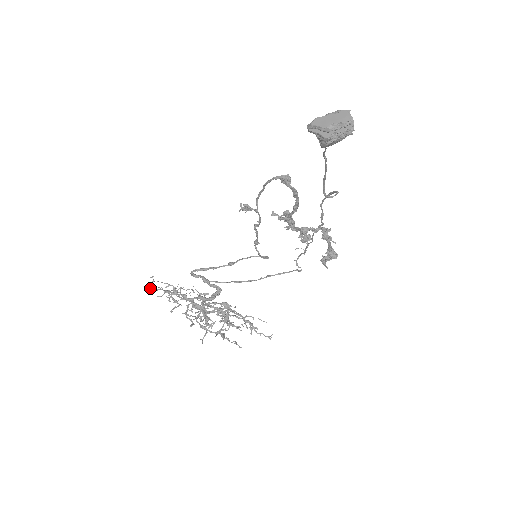
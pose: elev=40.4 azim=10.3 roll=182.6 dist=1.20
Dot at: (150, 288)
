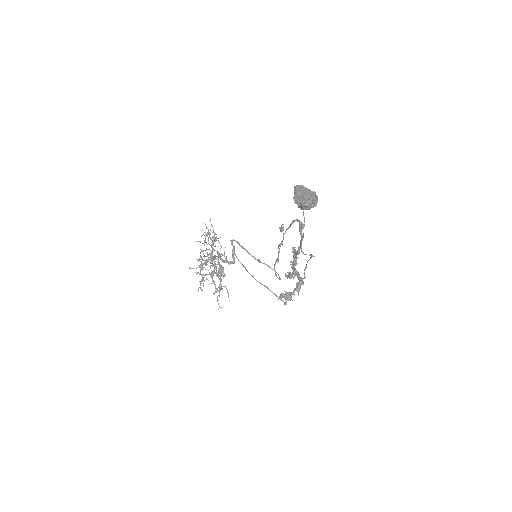
Dot at: occluded
